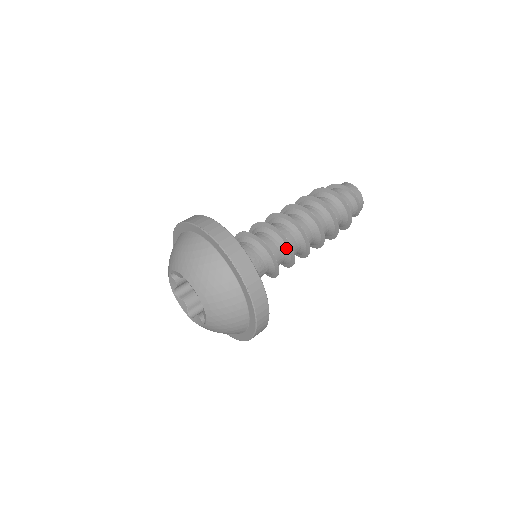
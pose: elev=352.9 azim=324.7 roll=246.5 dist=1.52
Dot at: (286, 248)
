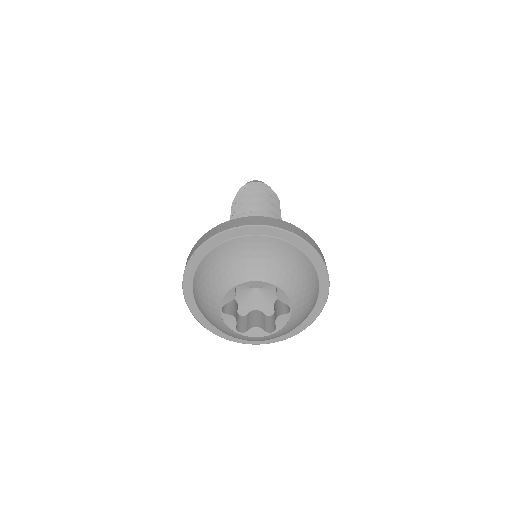
Dot at: occluded
